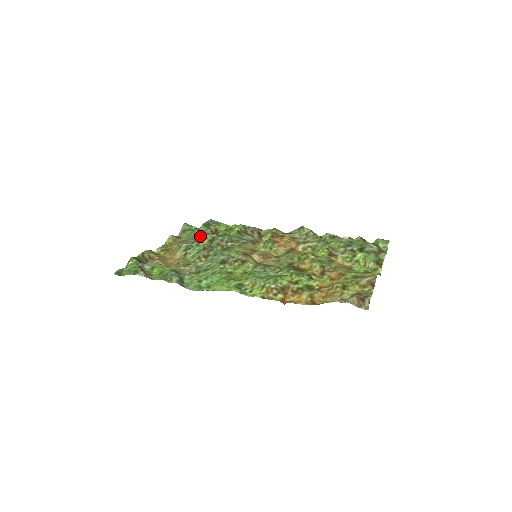
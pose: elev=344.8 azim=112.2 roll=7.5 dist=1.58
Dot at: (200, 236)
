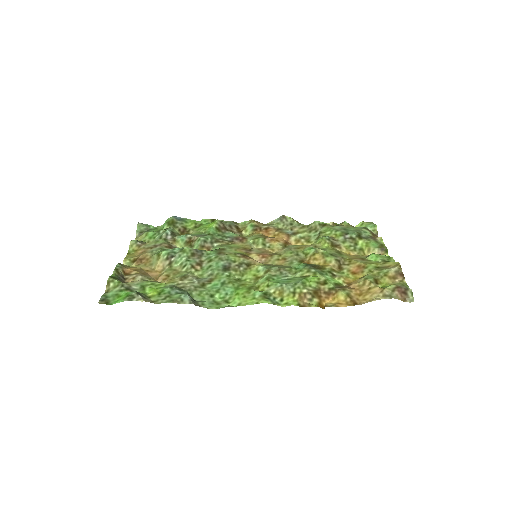
Dot at: (171, 238)
